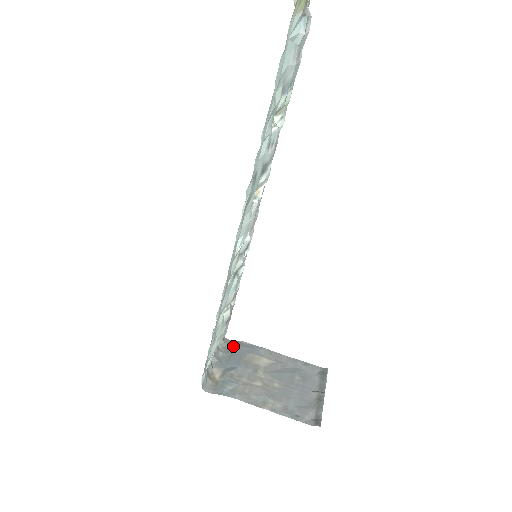
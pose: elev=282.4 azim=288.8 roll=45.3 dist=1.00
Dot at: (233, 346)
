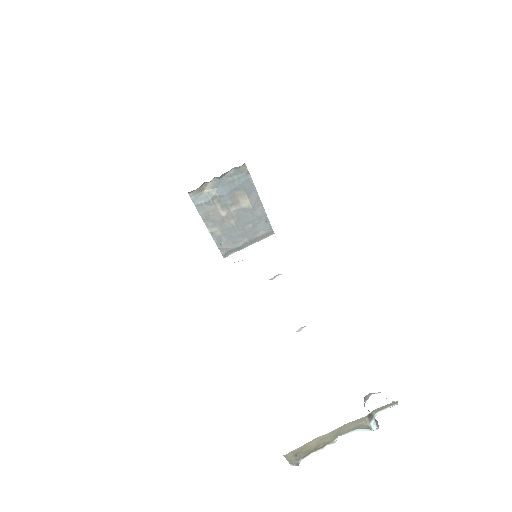
Dot at: (242, 176)
